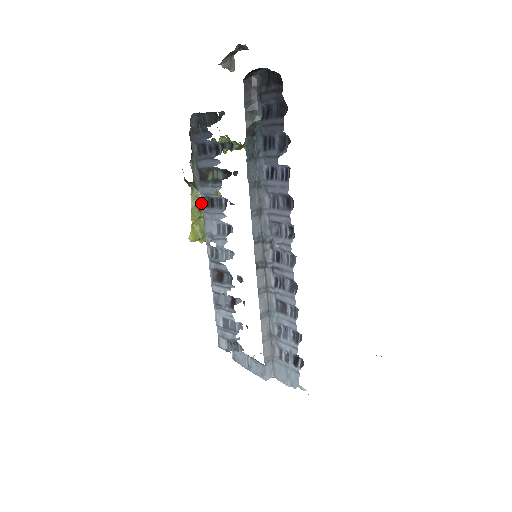
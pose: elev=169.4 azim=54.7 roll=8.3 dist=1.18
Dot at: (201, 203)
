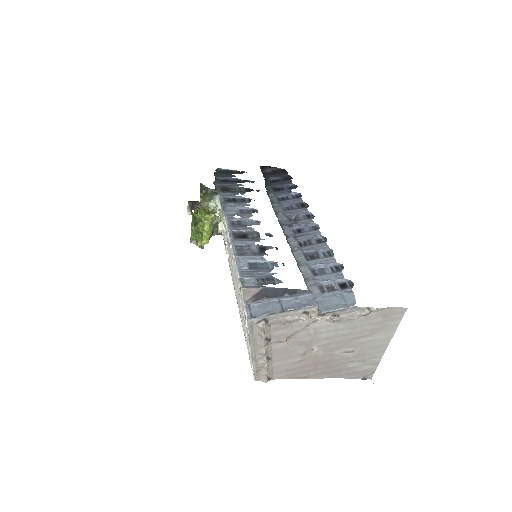
Dot at: (209, 211)
